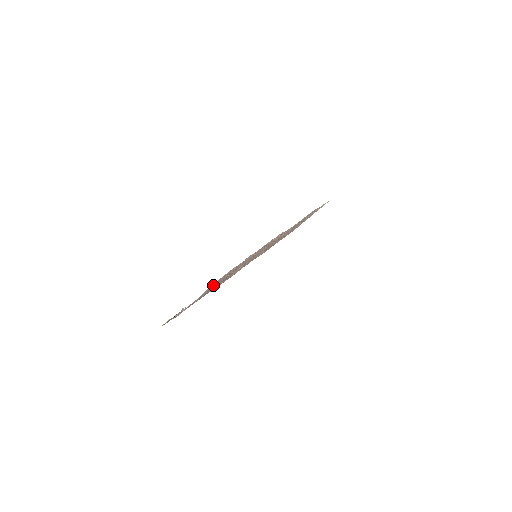
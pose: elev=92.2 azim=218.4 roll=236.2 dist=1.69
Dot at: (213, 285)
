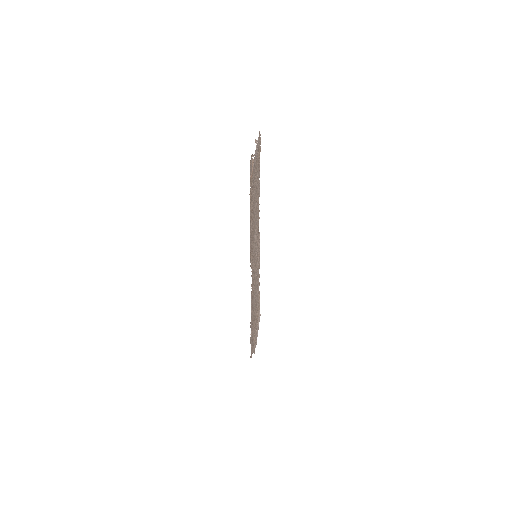
Dot at: (258, 155)
